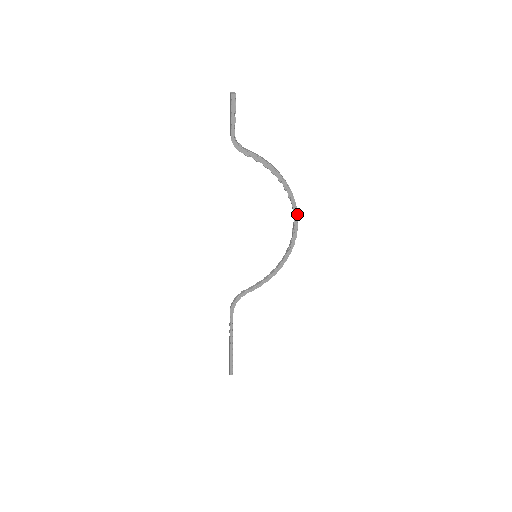
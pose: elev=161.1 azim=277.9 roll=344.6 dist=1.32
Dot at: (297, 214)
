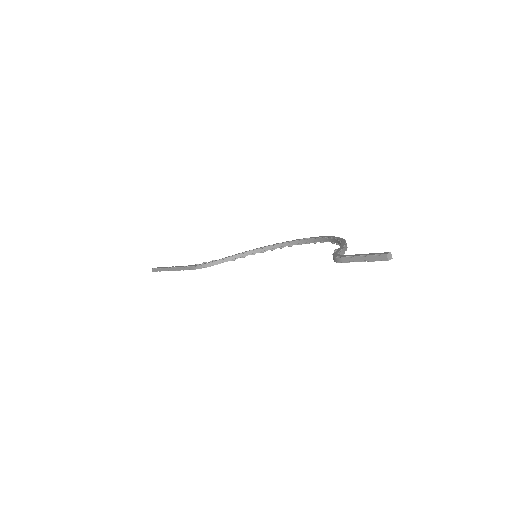
Dot at: (324, 240)
